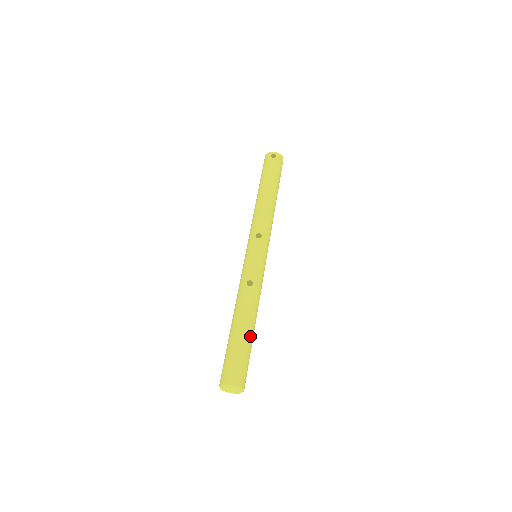
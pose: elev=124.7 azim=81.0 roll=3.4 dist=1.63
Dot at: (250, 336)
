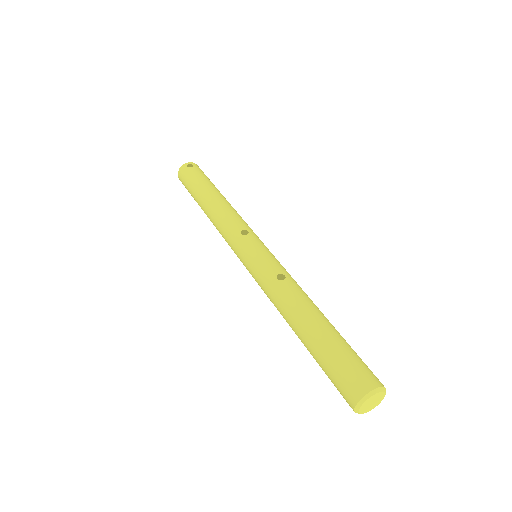
Dot at: (334, 328)
